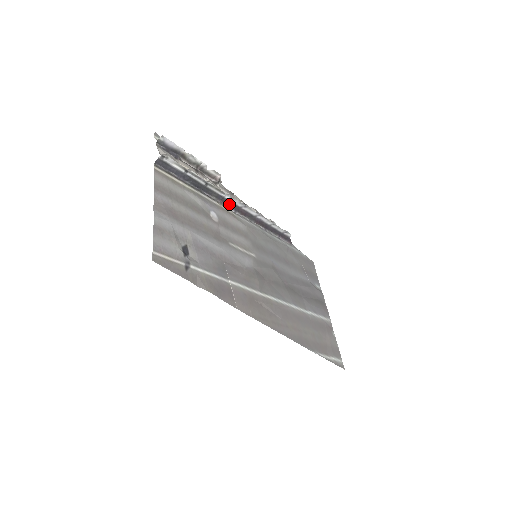
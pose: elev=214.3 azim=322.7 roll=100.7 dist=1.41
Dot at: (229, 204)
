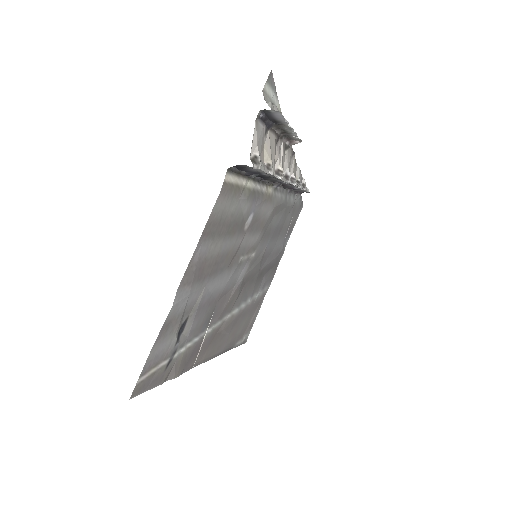
Dot at: (278, 182)
